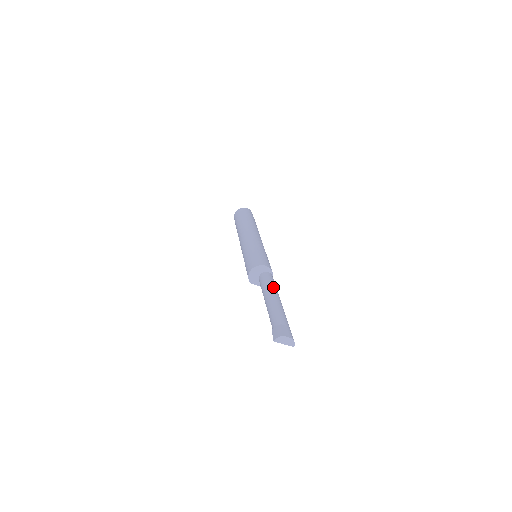
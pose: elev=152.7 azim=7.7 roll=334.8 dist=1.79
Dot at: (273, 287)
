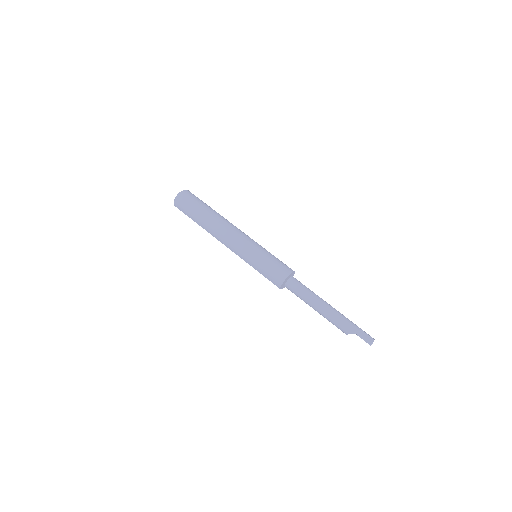
Dot at: occluded
